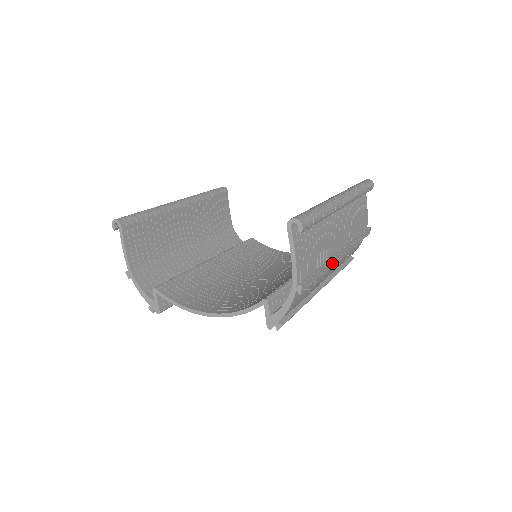
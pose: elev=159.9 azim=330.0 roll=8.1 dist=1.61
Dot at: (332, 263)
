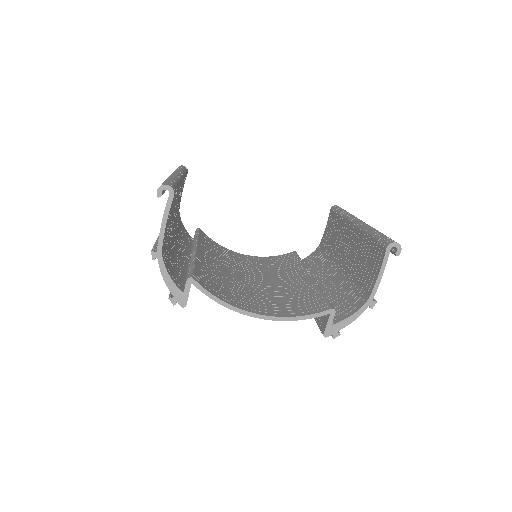
Dot at: occluded
